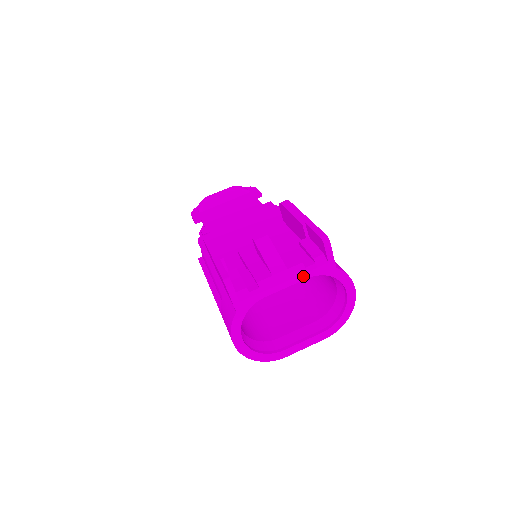
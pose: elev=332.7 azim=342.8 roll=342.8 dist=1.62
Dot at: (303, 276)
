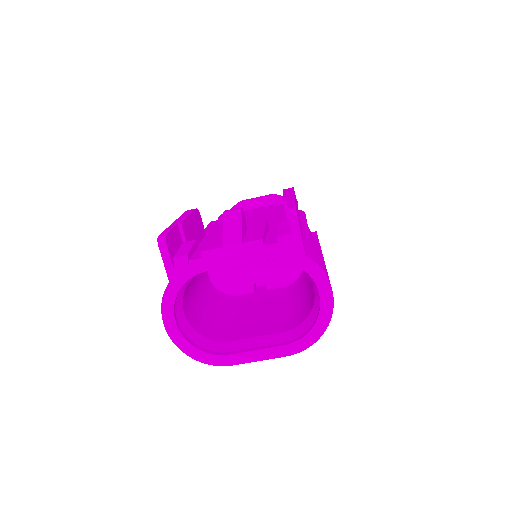
Dot at: (258, 255)
